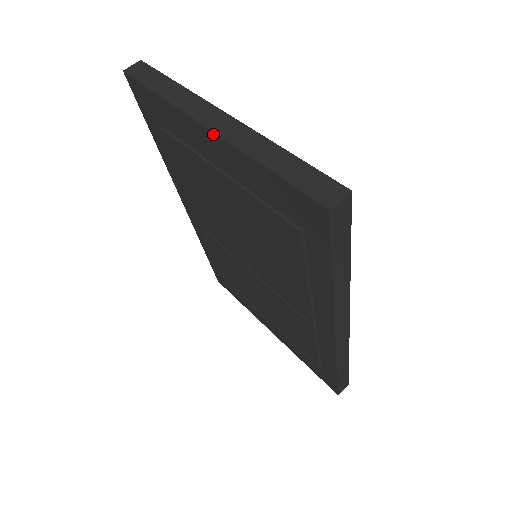
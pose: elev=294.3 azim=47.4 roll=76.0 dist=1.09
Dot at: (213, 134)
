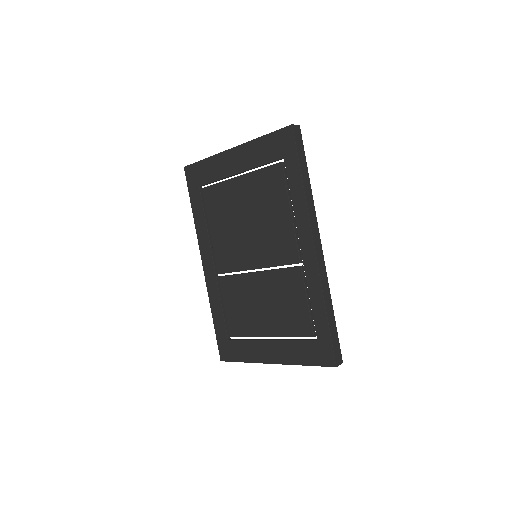
Dot at: (235, 149)
